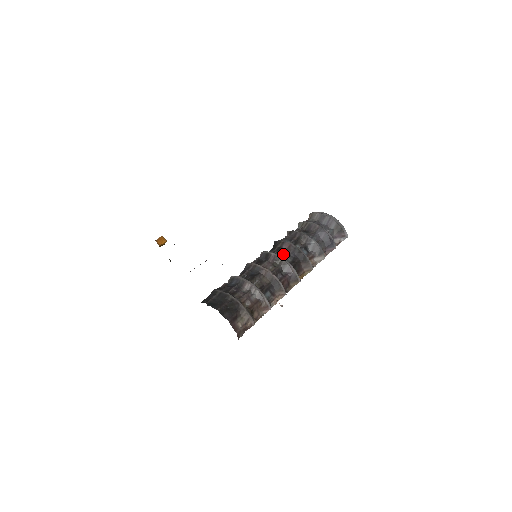
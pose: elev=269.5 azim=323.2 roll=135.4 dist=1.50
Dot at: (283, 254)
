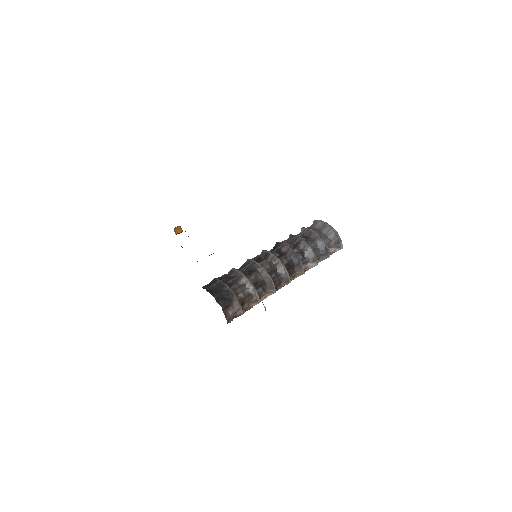
Dot at: (281, 256)
